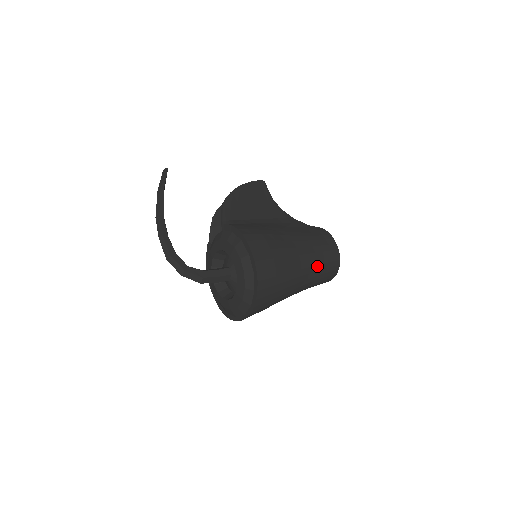
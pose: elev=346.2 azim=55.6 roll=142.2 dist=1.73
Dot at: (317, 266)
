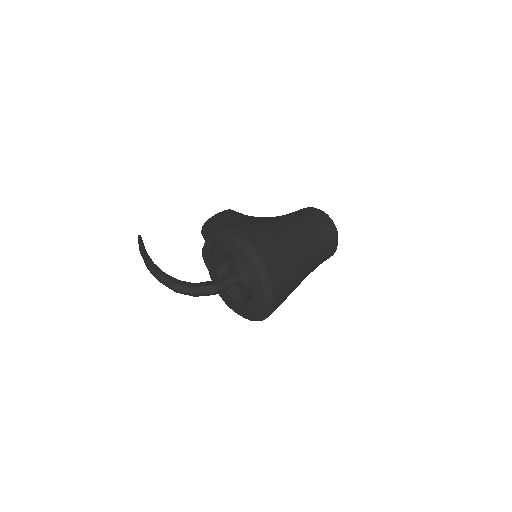
Dot at: (312, 229)
